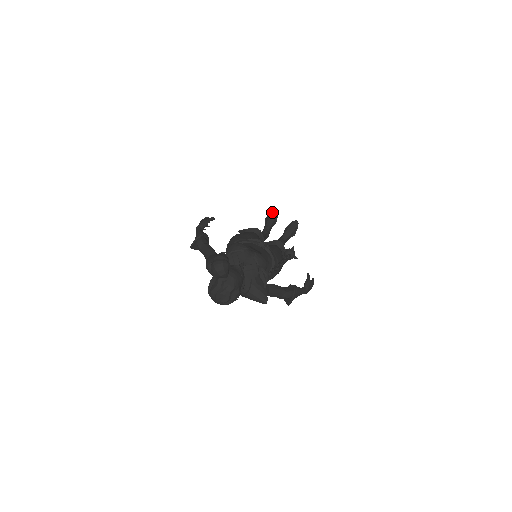
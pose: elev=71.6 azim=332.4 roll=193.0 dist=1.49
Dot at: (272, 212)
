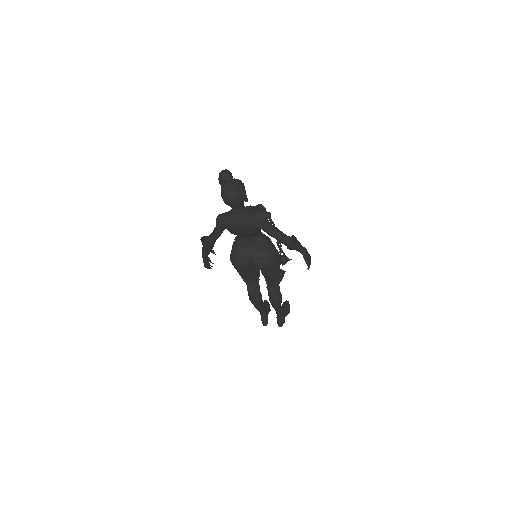
Dot at: (263, 302)
